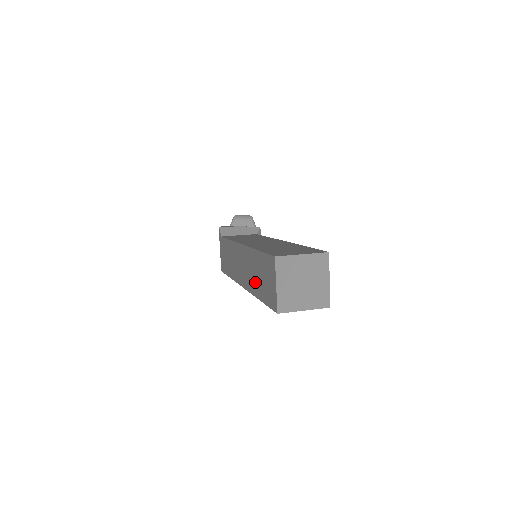
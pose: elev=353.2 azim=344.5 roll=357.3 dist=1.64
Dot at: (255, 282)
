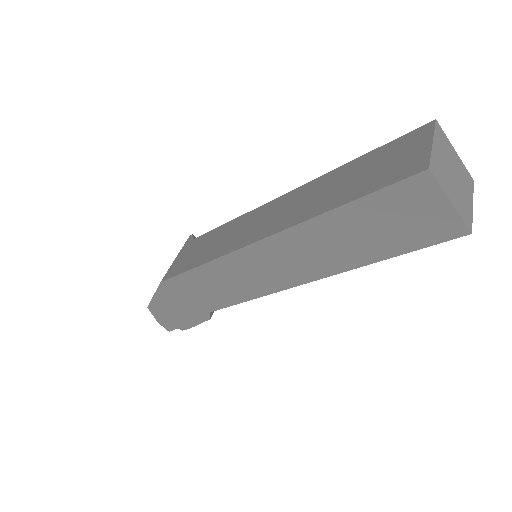
Dot at: (329, 196)
